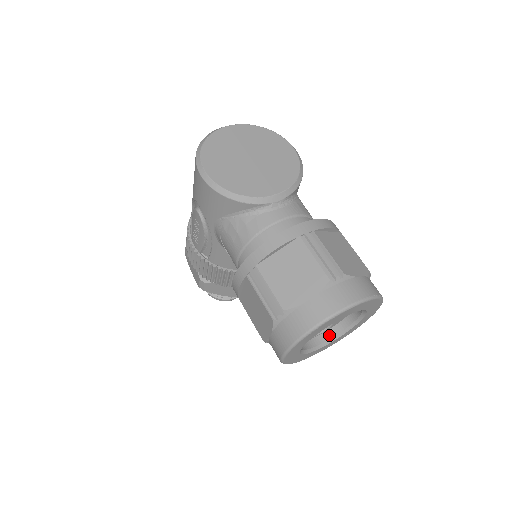
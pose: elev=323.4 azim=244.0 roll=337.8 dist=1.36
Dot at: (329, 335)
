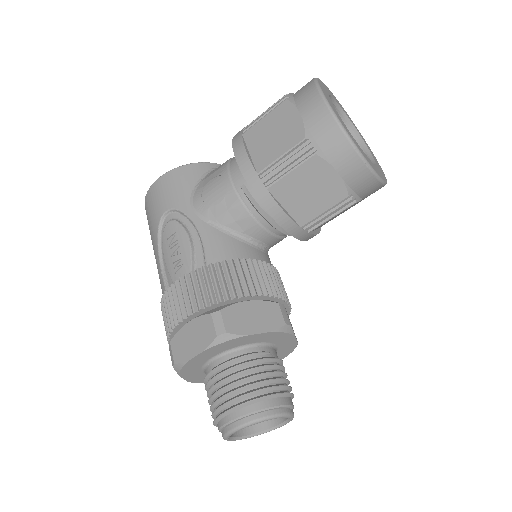
Dot at: occluded
